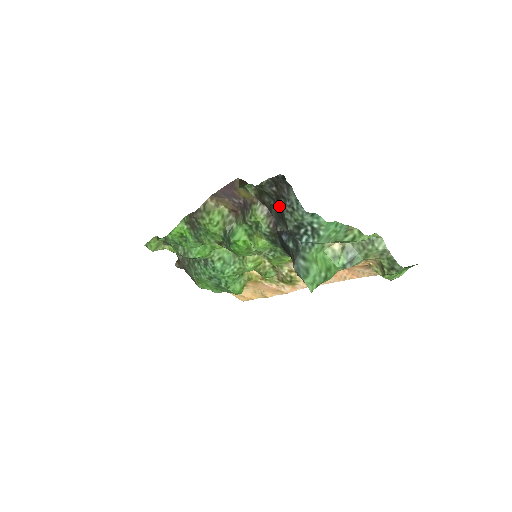
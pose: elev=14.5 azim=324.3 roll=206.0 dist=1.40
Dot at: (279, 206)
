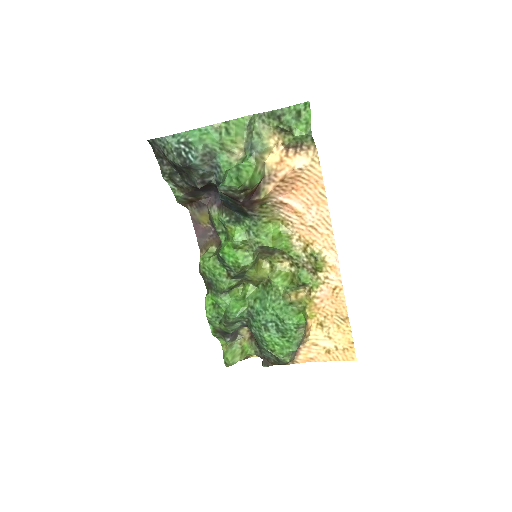
Dot at: (173, 165)
